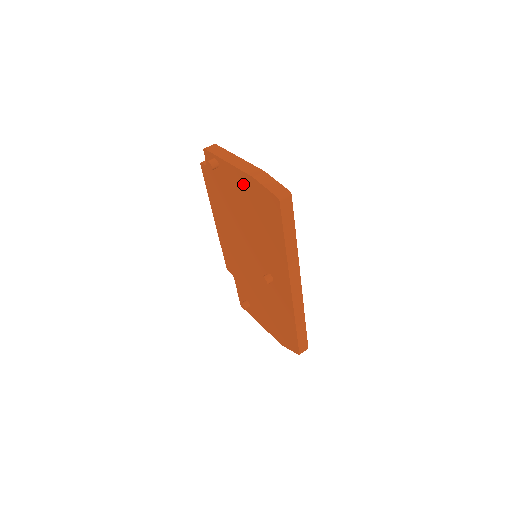
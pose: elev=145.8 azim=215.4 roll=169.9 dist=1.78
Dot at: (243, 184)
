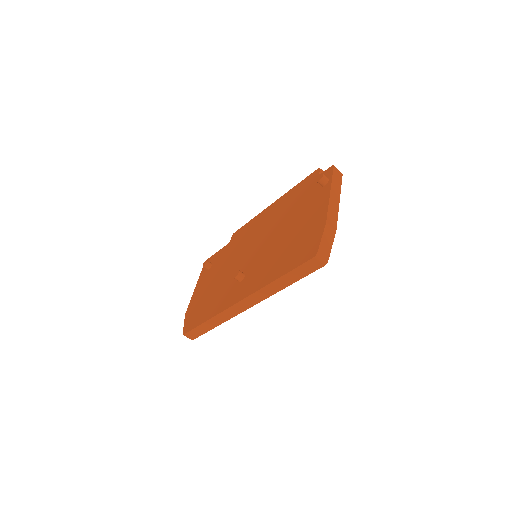
Dot at: (316, 216)
